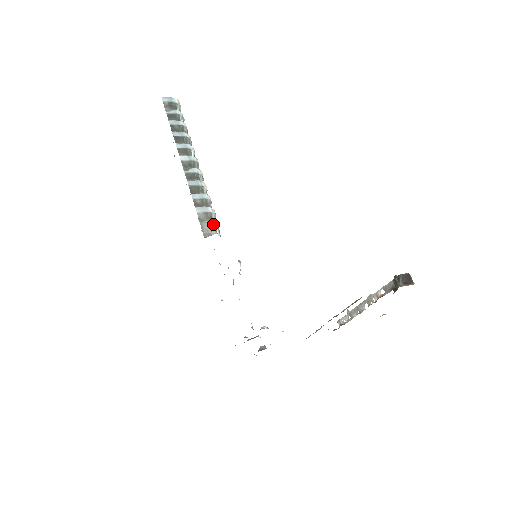
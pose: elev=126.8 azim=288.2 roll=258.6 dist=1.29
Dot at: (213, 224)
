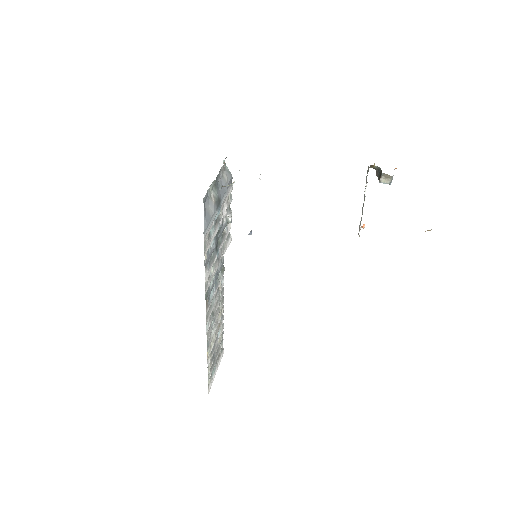
Dot at: occluded
